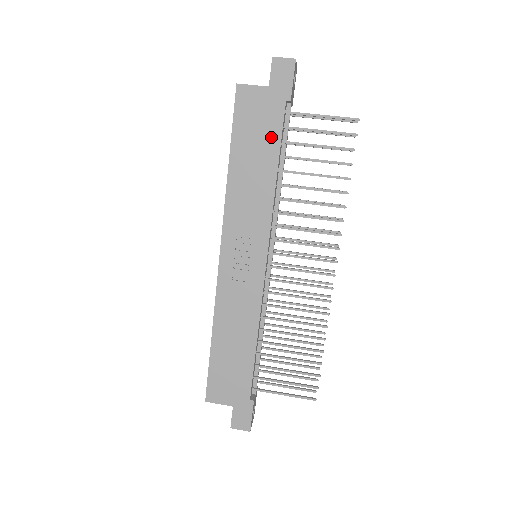
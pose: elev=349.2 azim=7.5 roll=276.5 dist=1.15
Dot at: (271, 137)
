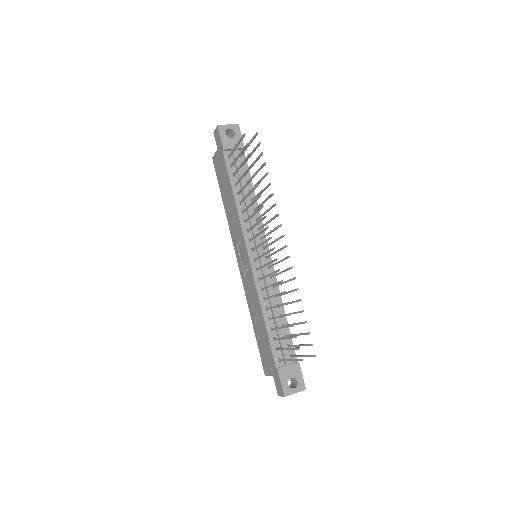
Dot at: (226, 176)
